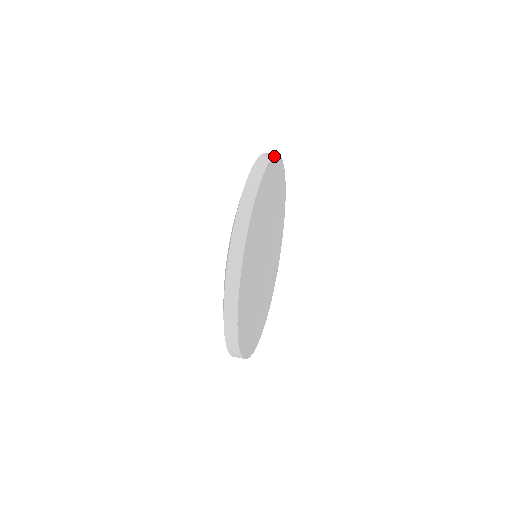
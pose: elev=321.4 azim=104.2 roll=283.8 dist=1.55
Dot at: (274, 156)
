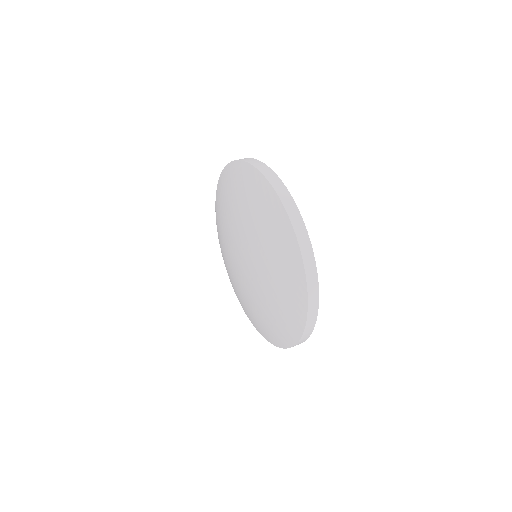
Dot at: (274, 173)
